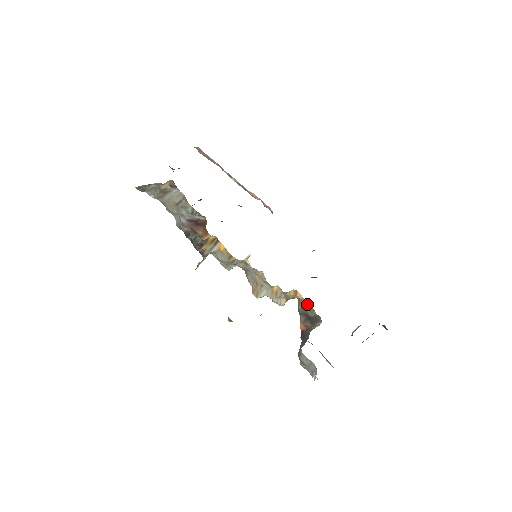
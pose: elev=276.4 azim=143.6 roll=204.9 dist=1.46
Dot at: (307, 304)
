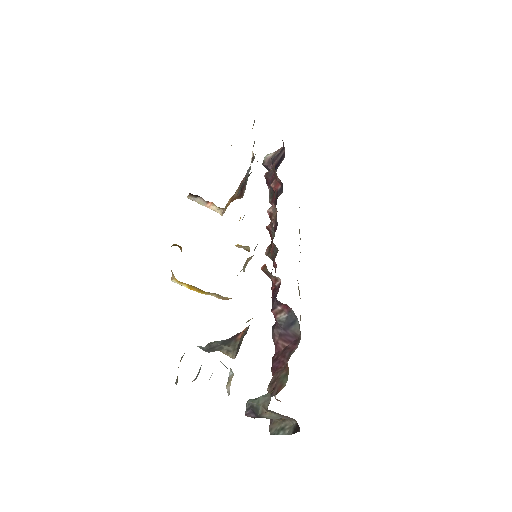
Dot at: occluded
